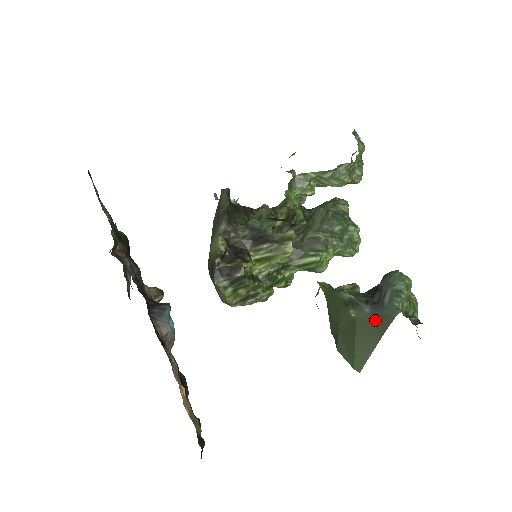
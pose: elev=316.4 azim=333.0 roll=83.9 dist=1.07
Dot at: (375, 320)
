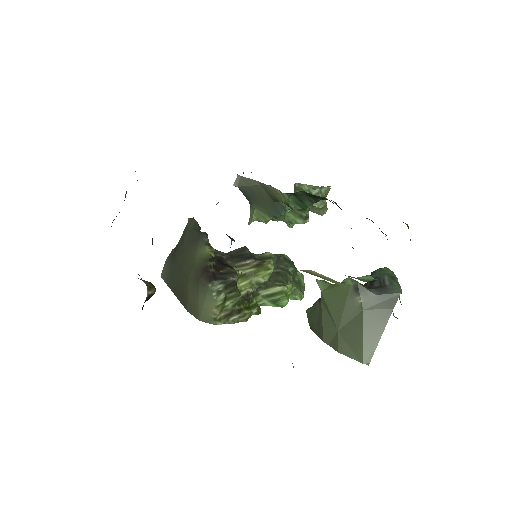
Dot at: (382, 302)
